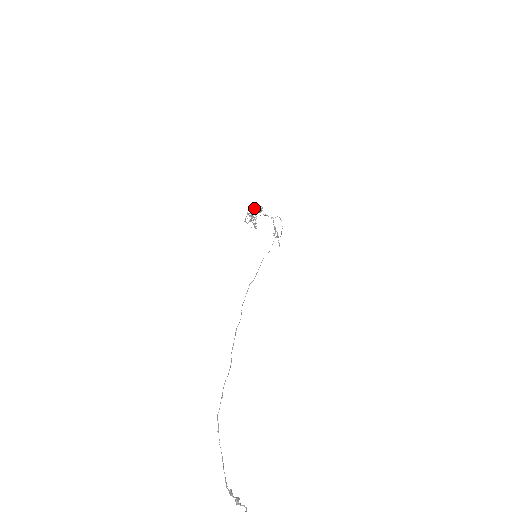
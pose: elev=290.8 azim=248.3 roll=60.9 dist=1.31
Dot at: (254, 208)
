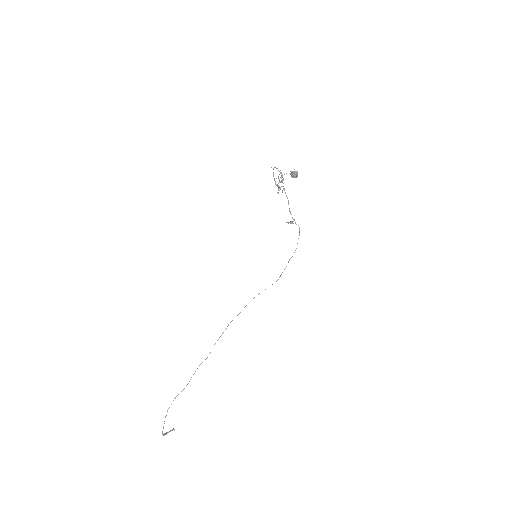
Dot at: occluded
